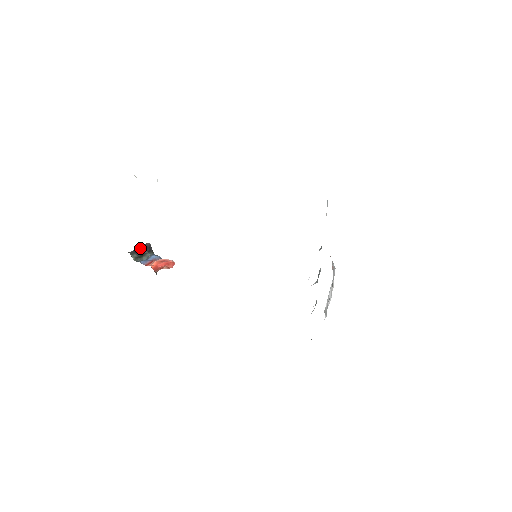
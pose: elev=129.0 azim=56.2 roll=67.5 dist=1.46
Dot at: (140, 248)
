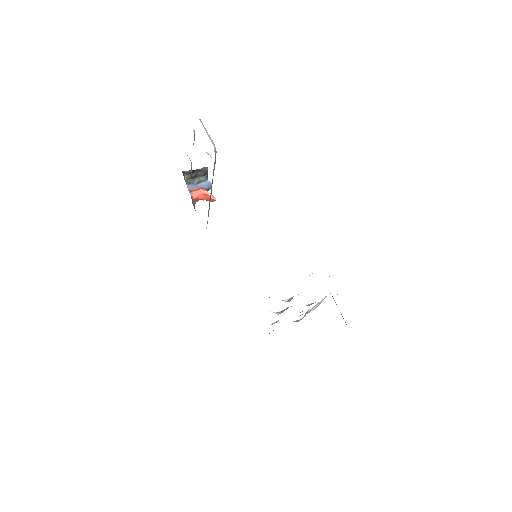
Dot at: (197, 169)
